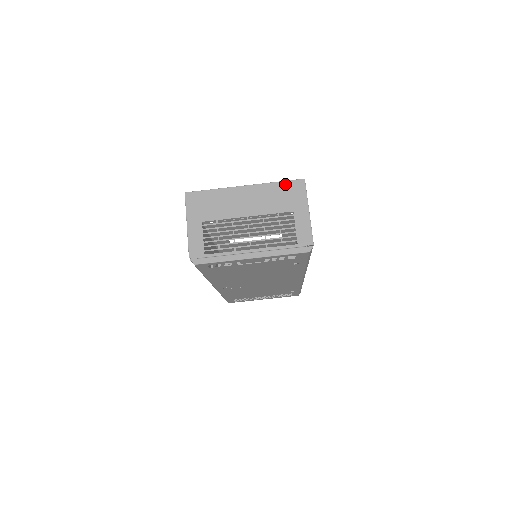
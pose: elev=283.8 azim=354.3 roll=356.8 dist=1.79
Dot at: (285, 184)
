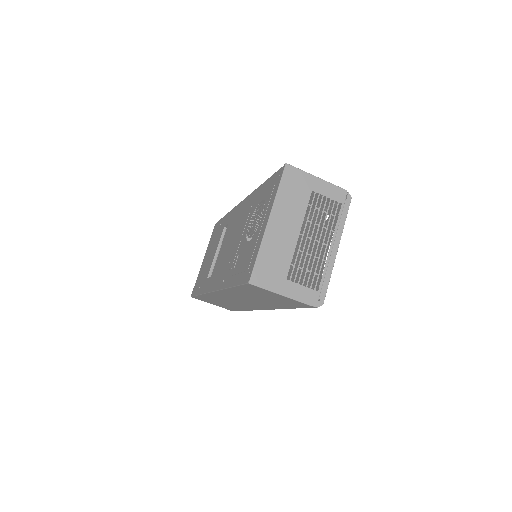
Dot at: (284, 183)
